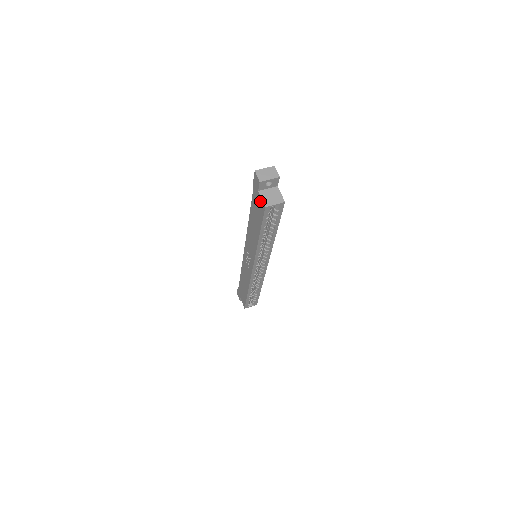
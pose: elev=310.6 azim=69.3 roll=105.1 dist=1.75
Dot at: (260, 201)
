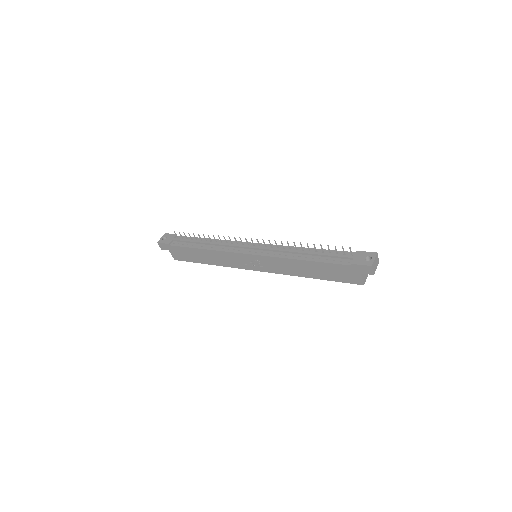
Dot at: (357, 278)
